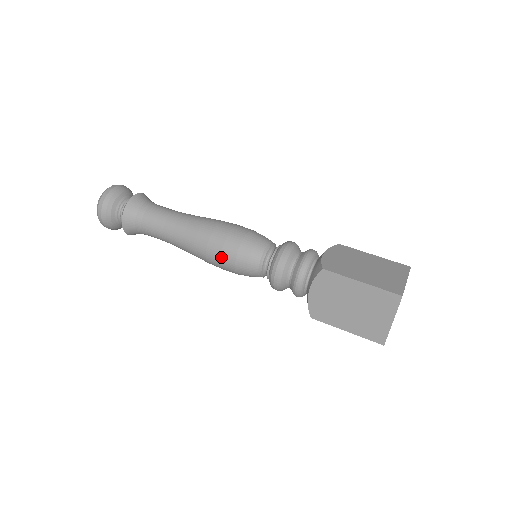
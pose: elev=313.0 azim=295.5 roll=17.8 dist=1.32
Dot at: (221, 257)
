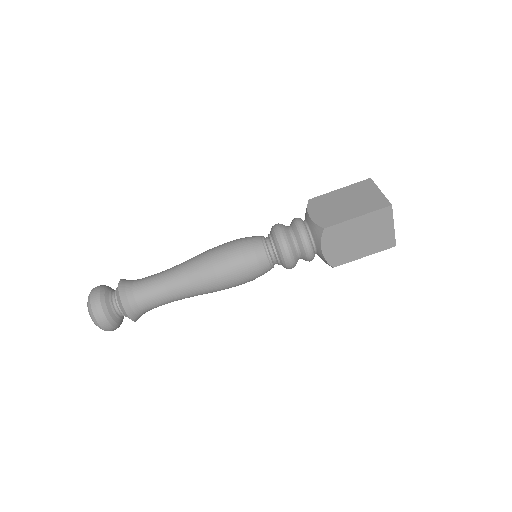
Dot at: occluded
